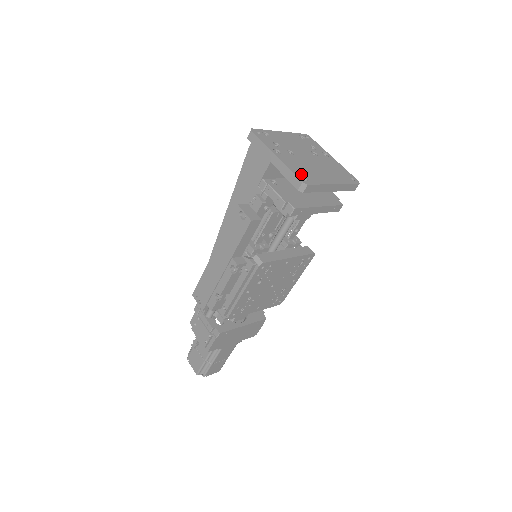
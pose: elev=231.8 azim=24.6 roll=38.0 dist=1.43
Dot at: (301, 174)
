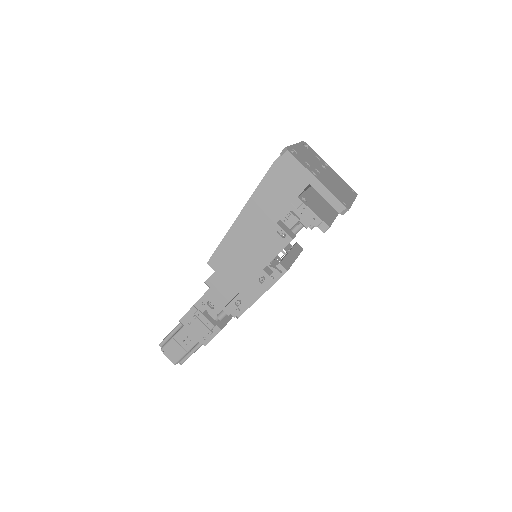
Dot at: (339, 198)
